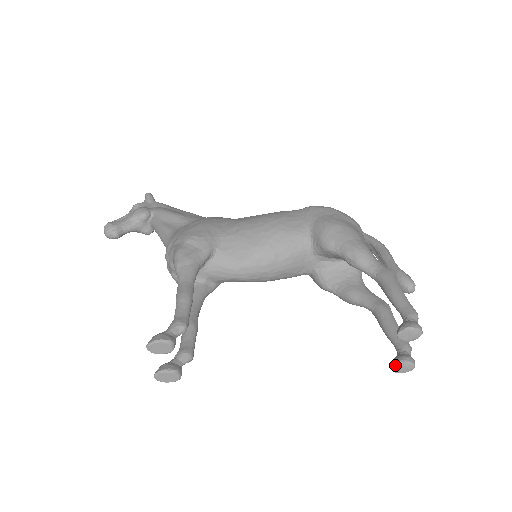
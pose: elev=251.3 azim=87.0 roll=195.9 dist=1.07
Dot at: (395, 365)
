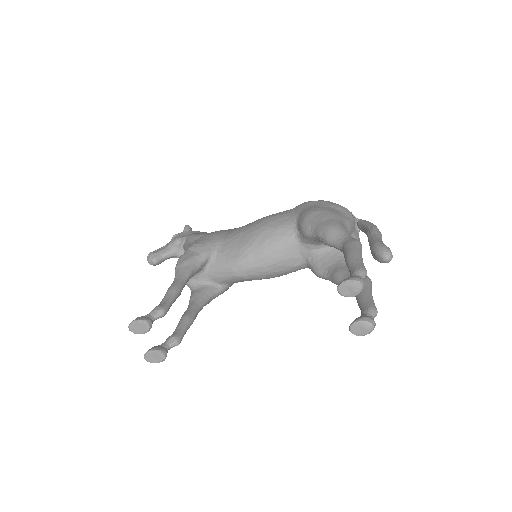
Dot at: (351, 326)
